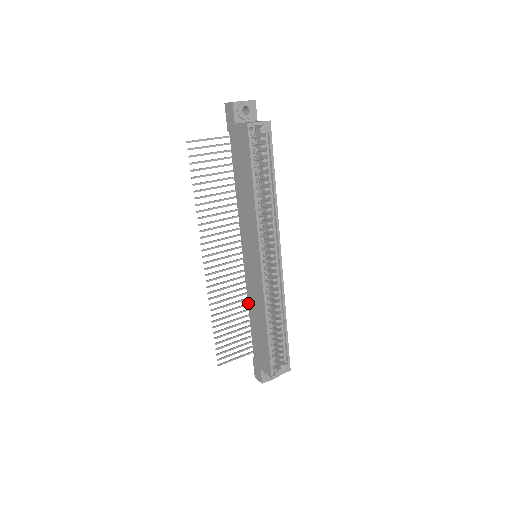
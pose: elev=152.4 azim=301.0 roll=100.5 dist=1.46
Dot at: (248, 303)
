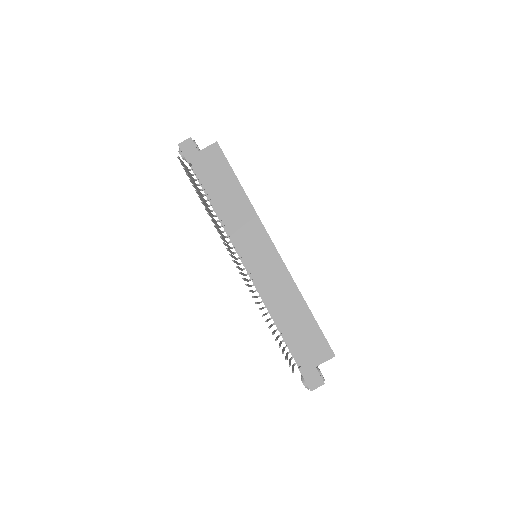
Dot at: (269, 306)
